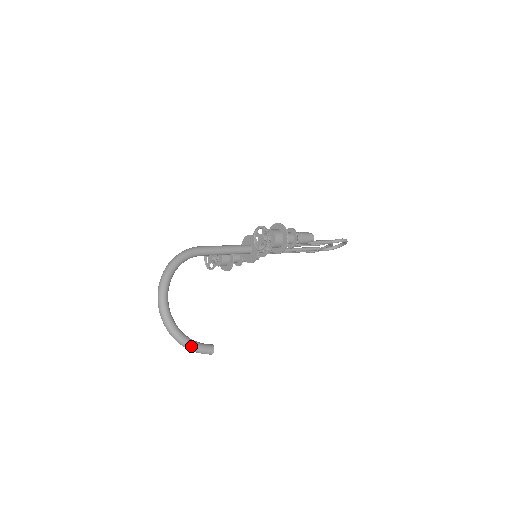
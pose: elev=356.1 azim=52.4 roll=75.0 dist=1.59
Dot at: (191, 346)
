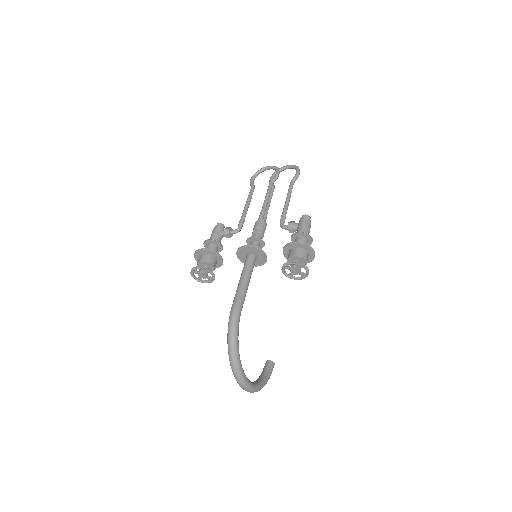
Dot at: occluded
